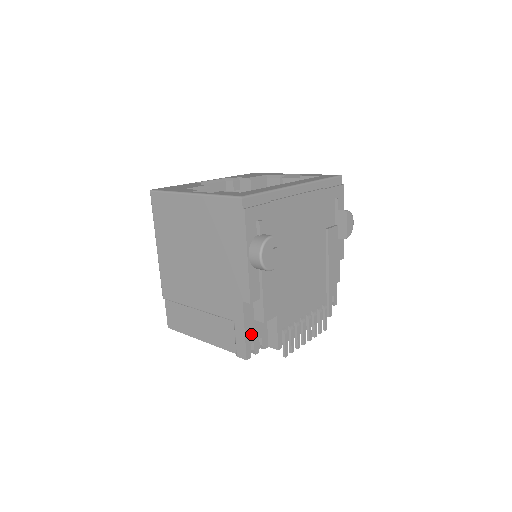
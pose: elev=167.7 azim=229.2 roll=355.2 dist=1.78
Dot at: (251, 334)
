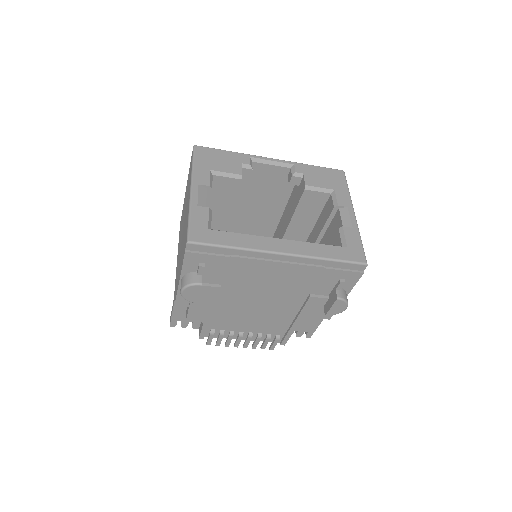
Dot at: (180, 316)
